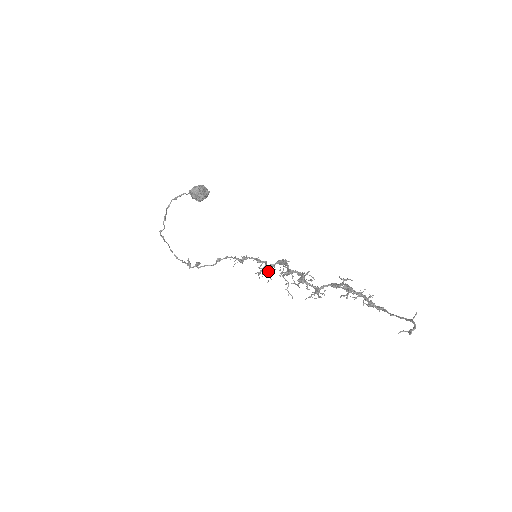
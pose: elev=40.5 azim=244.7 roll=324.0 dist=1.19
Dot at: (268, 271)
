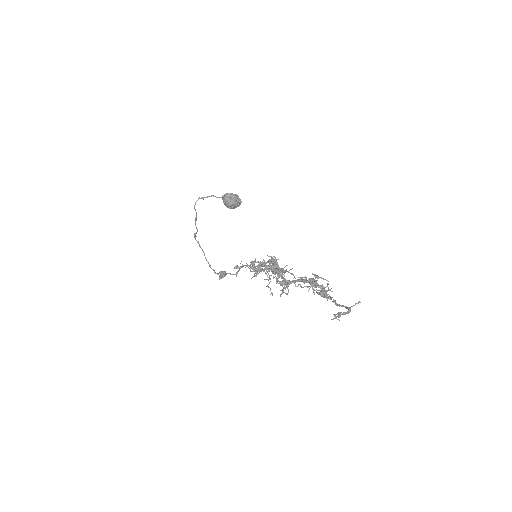
Dot at: (256, 266)
